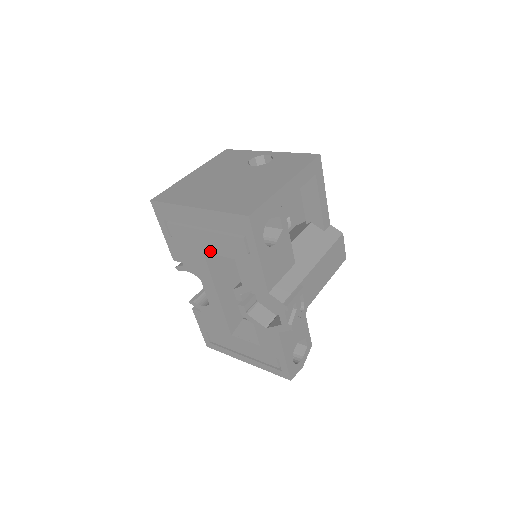
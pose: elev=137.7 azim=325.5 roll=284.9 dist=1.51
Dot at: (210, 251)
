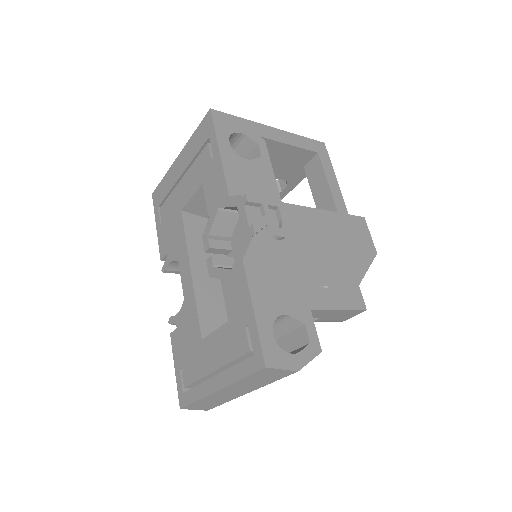
Dot at: (186, 201)
